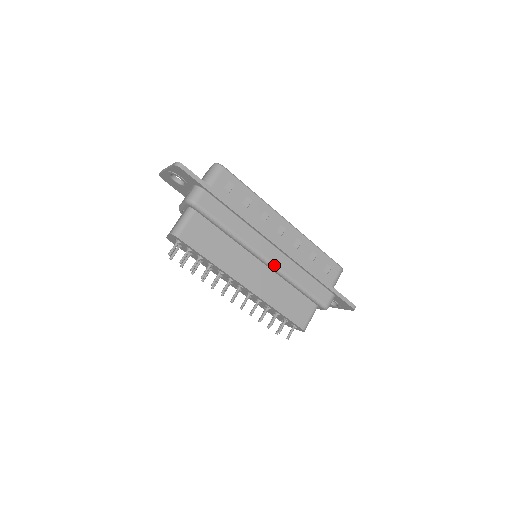
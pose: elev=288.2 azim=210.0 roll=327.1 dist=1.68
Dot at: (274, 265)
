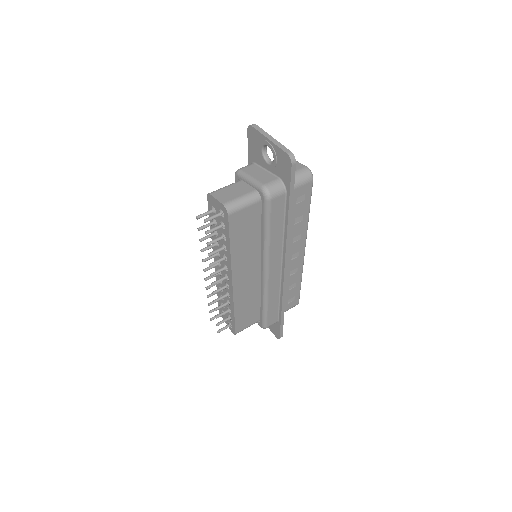
Dot at: (268, 281)
